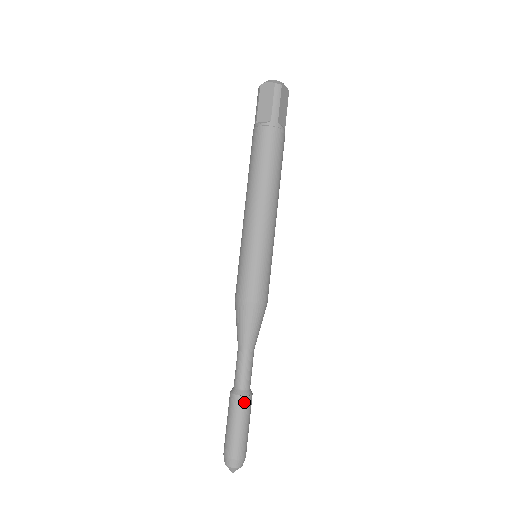
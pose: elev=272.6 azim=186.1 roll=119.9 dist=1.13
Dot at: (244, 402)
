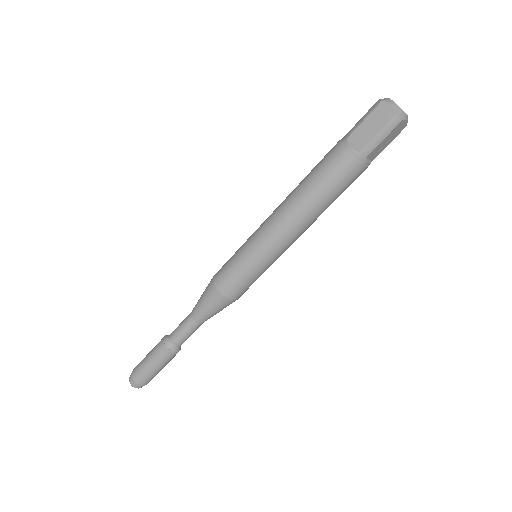
Dot at: (169, 354)
